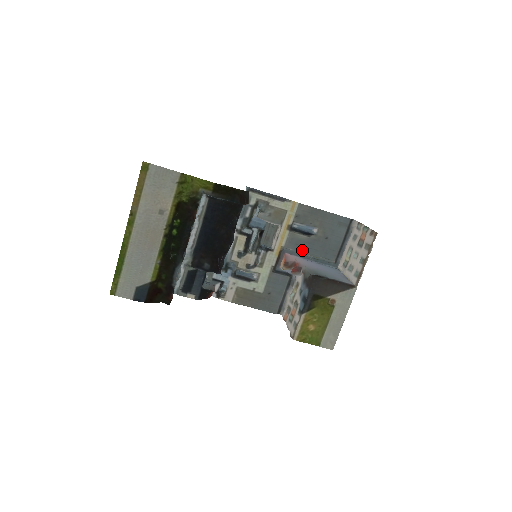
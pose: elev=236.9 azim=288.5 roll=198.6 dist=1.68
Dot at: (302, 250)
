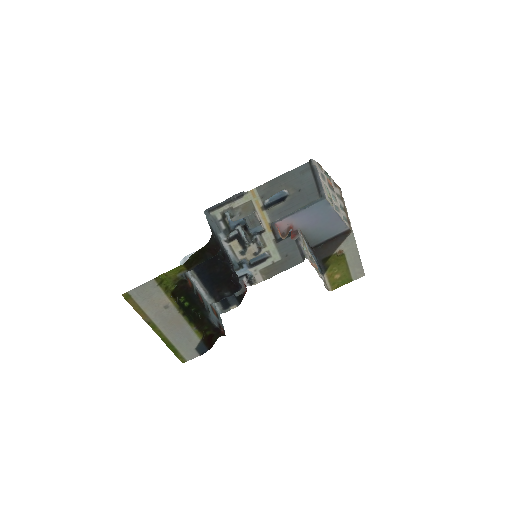
Dot at: (287, 213)
